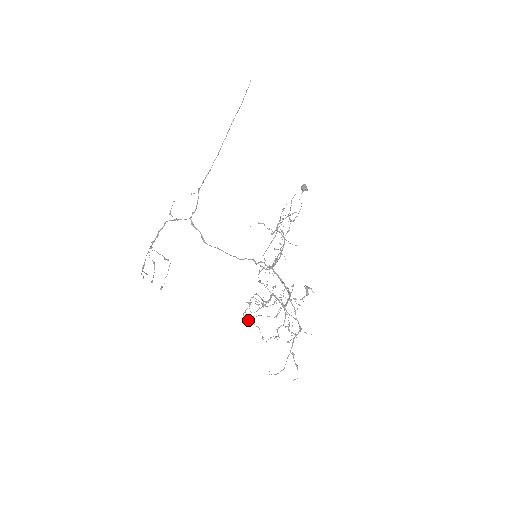
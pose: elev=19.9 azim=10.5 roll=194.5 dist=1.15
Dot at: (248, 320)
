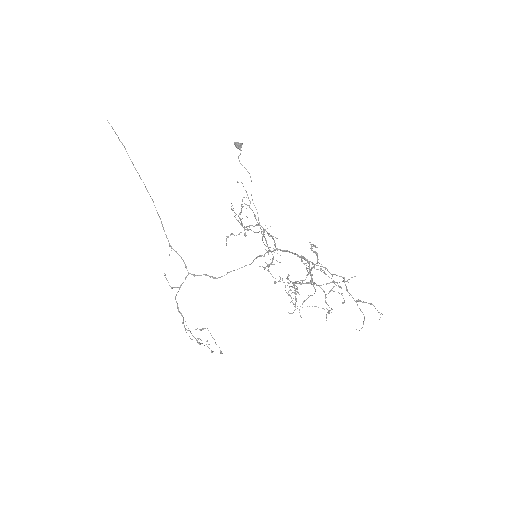
Dot at: occluded
